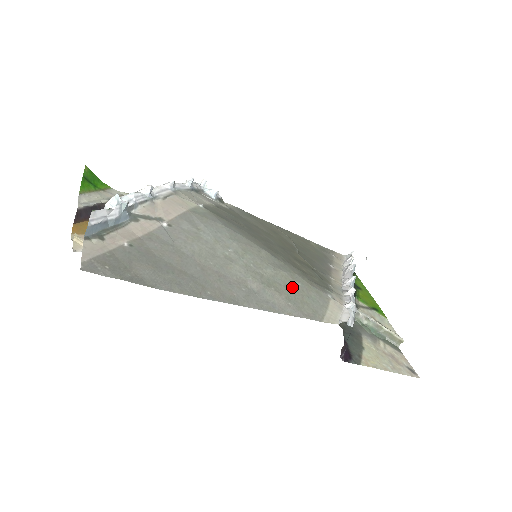
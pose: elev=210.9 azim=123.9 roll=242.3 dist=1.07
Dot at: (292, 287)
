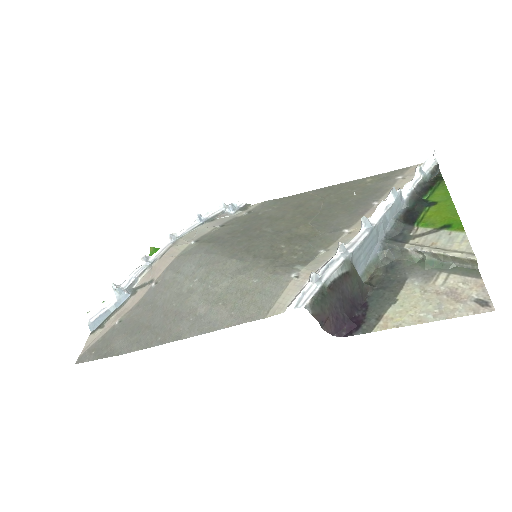
Dot at: (245, 290)
